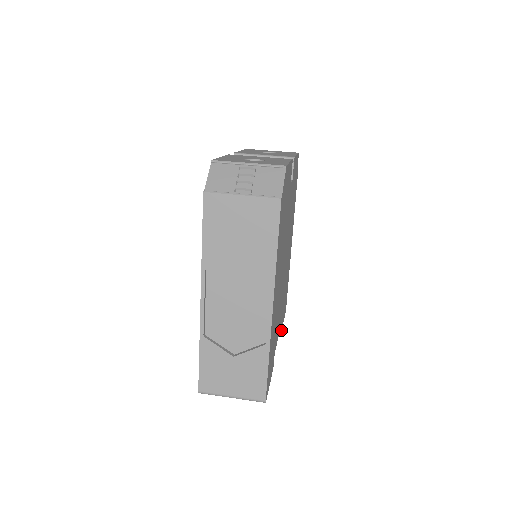
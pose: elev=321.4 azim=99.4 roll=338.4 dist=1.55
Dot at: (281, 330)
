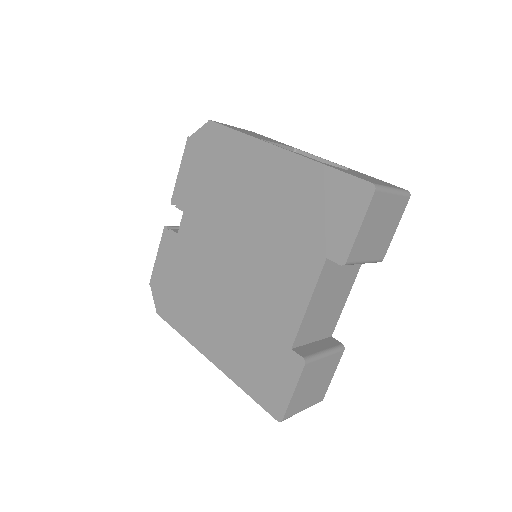
Dot at: (343, 346)
